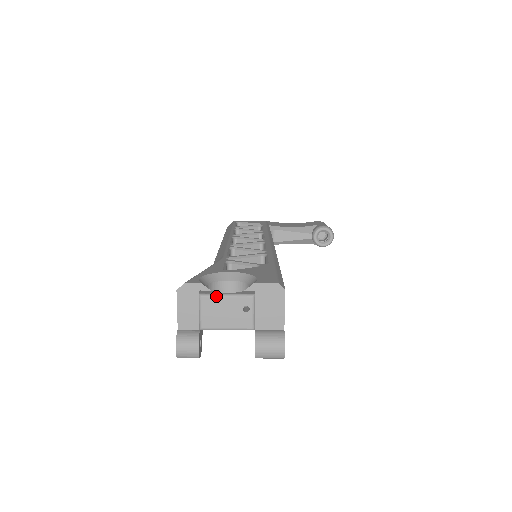
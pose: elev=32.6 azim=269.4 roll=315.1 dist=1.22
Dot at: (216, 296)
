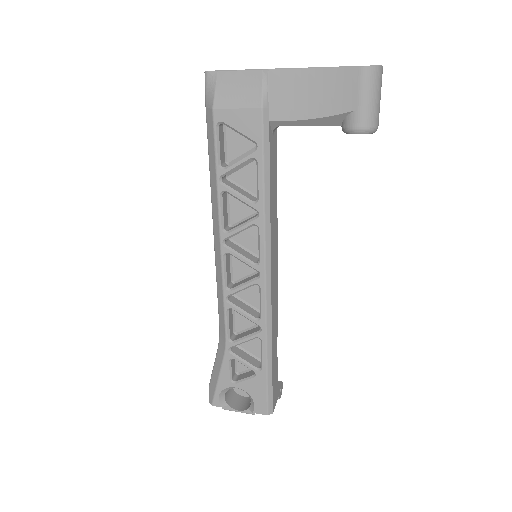
Dot at: occluded
